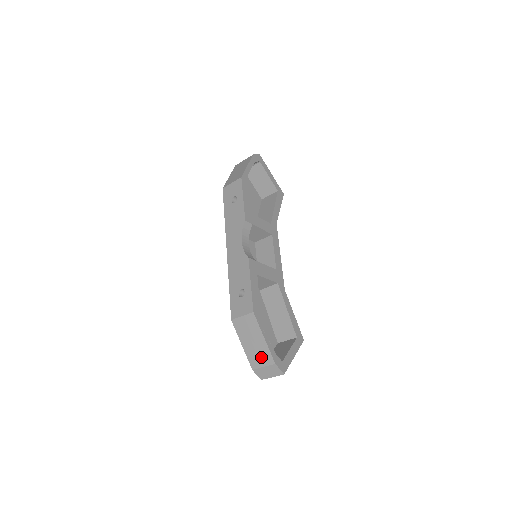
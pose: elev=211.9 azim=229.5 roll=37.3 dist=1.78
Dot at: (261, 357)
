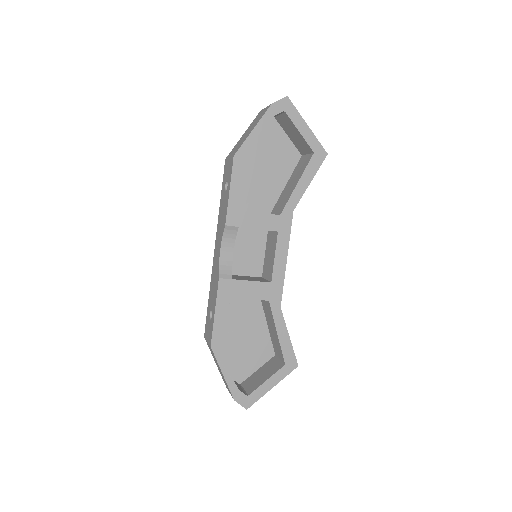
Dot at: (226, 385)
